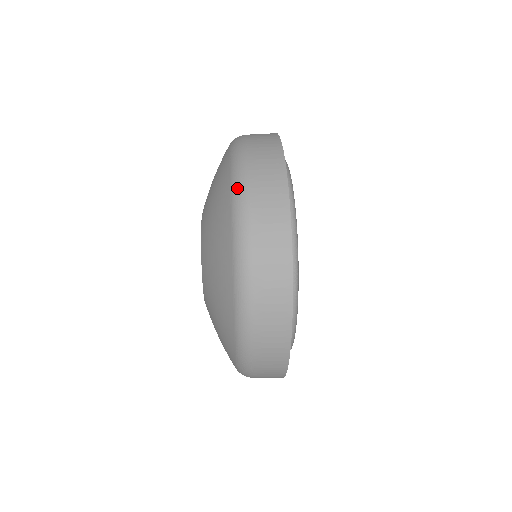
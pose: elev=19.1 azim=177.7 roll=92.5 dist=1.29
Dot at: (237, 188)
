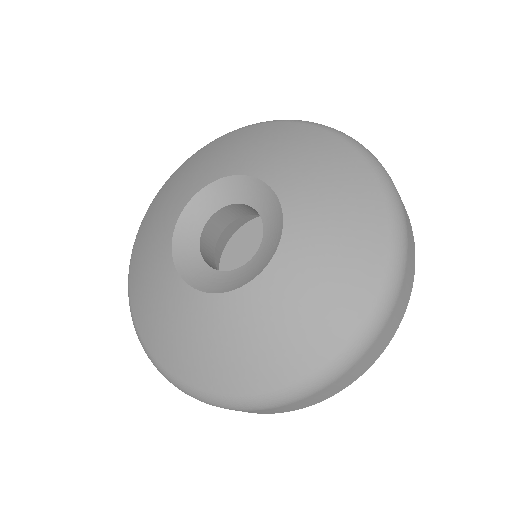
Dot at: (400, 226)
